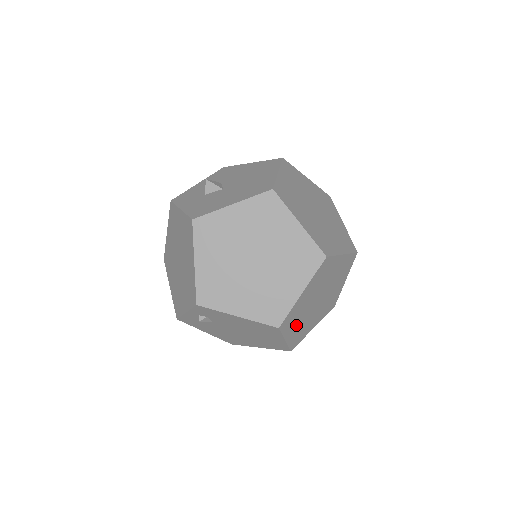
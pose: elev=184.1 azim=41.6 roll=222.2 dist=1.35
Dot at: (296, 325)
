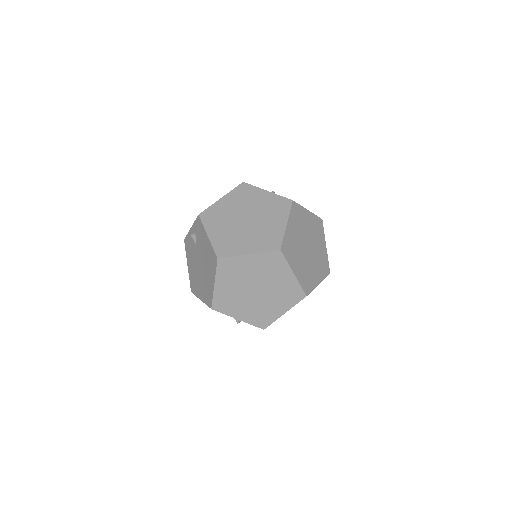
Dot at: (229, 284)
